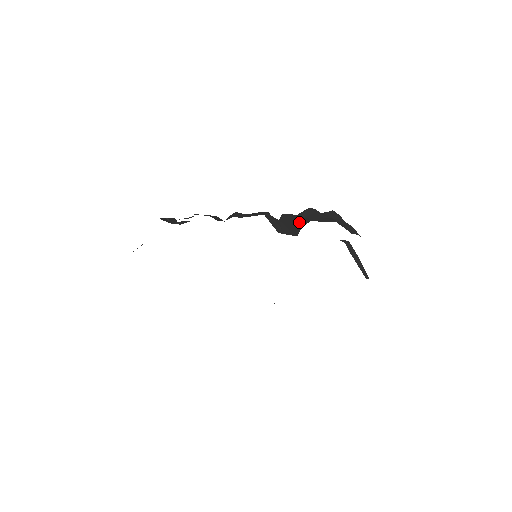
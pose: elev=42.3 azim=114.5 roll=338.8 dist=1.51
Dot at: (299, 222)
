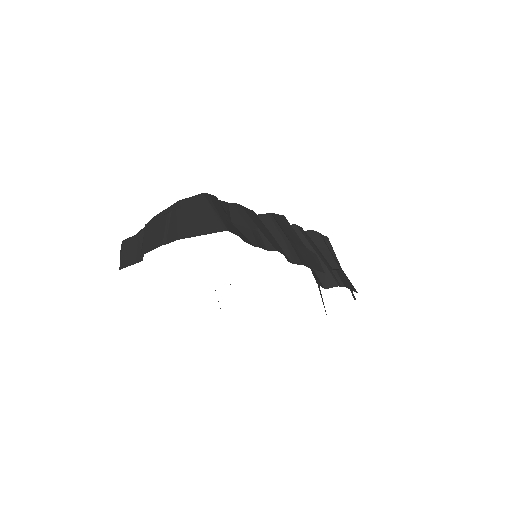
Dot at: (332, 277)
